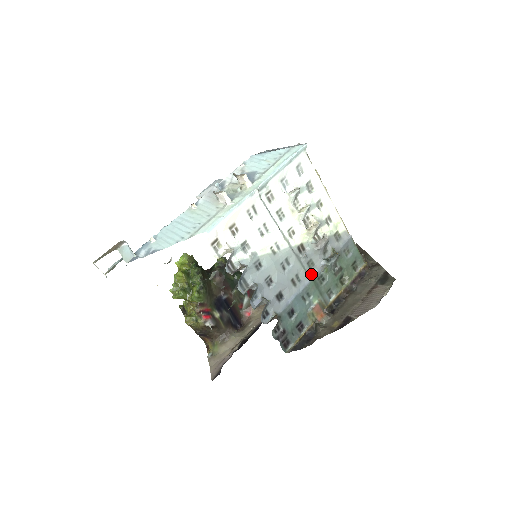
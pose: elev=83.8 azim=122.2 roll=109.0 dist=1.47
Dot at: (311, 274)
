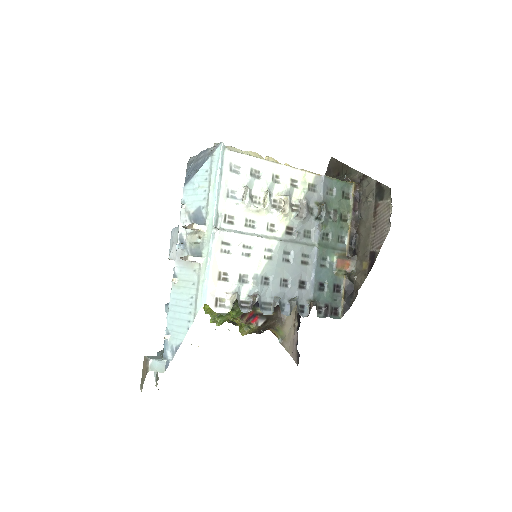
Dot at: (314, 242)
